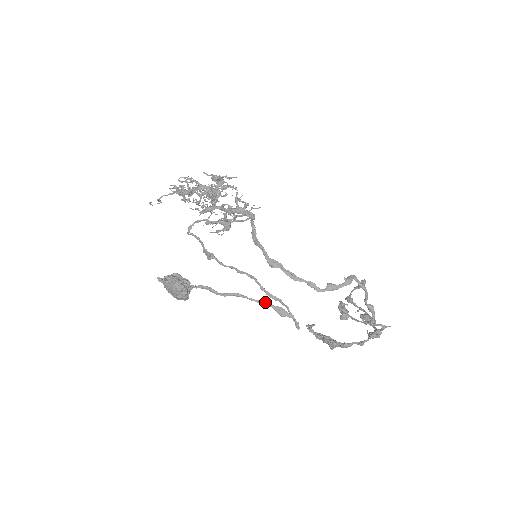
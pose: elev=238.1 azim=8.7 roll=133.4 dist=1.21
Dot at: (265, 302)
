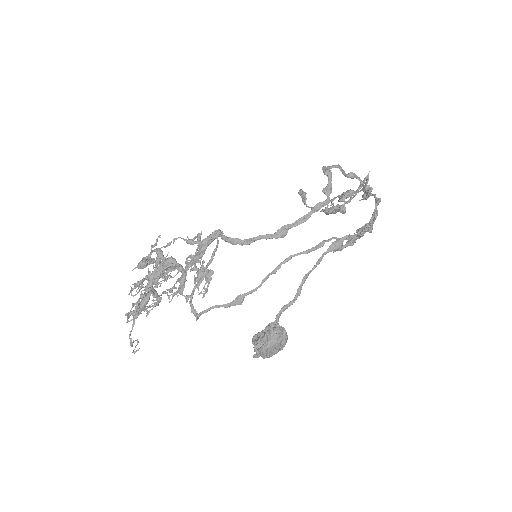
Dot at: (321, 256)
